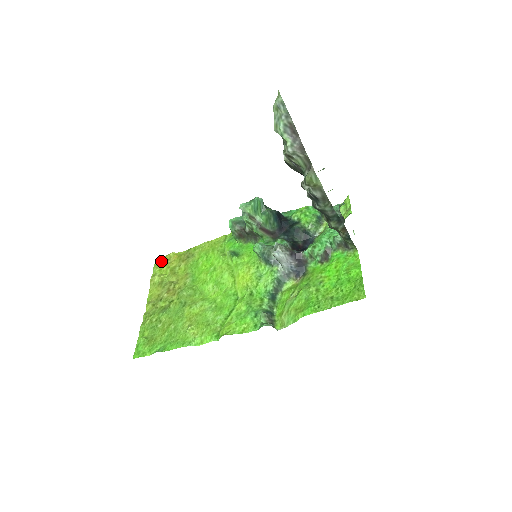
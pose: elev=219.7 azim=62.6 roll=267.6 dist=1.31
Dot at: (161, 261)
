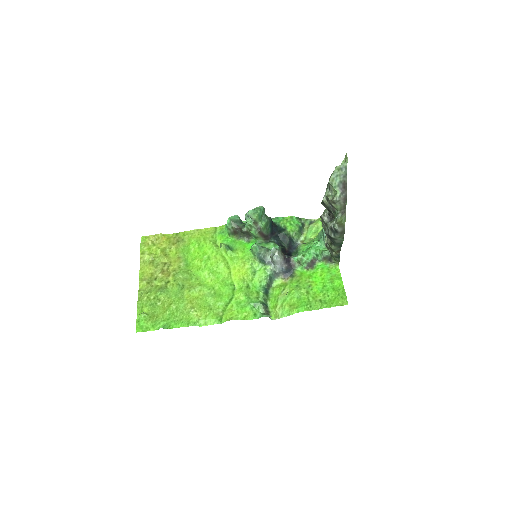
Dot at: (149, 240)
